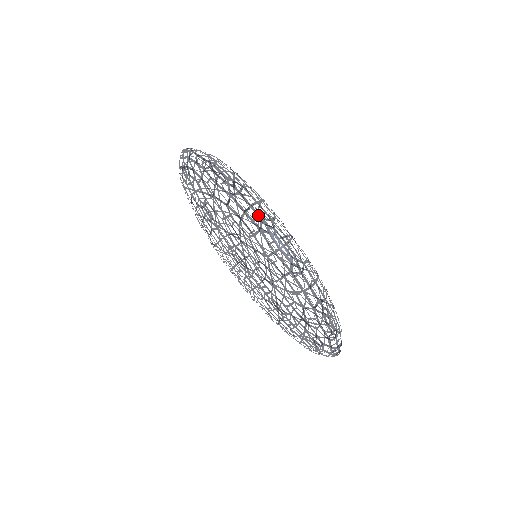
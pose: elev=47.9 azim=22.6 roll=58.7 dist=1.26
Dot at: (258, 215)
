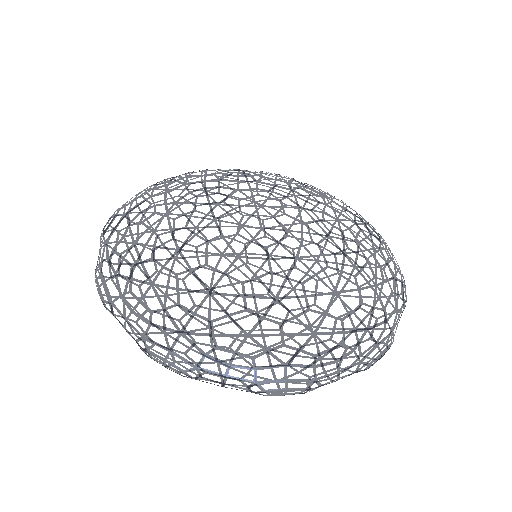
Dot at: (132, 337)
